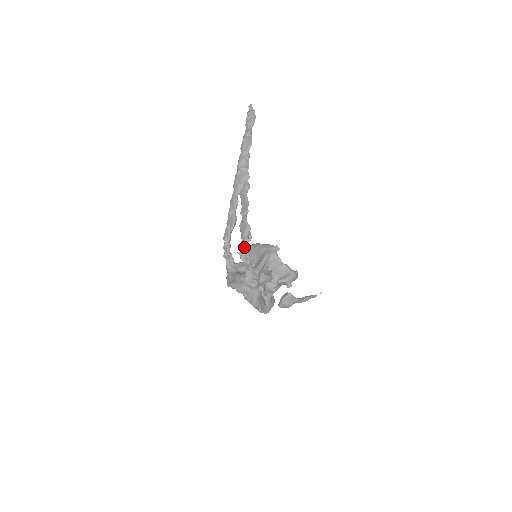
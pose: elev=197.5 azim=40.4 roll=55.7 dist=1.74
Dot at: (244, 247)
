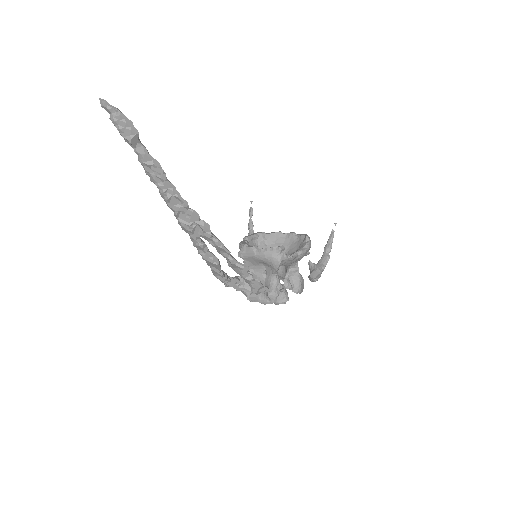
Dot at: (254, 287)
